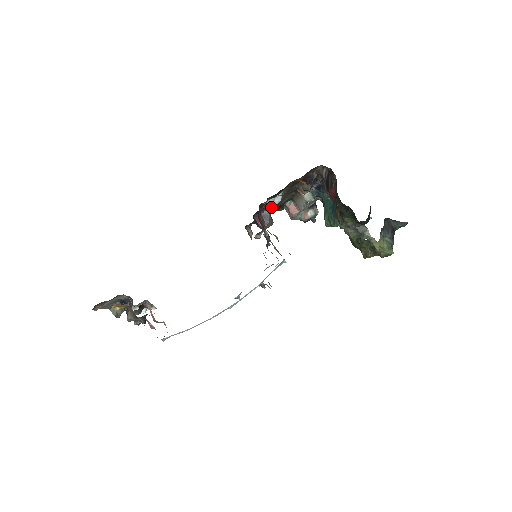
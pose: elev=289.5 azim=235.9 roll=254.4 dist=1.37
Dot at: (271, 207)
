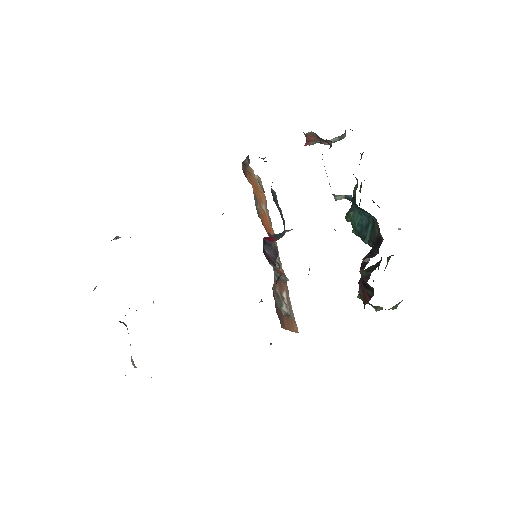
Dot at: occluded
